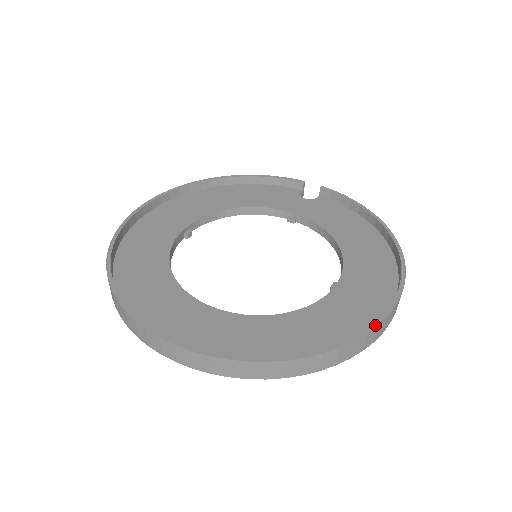
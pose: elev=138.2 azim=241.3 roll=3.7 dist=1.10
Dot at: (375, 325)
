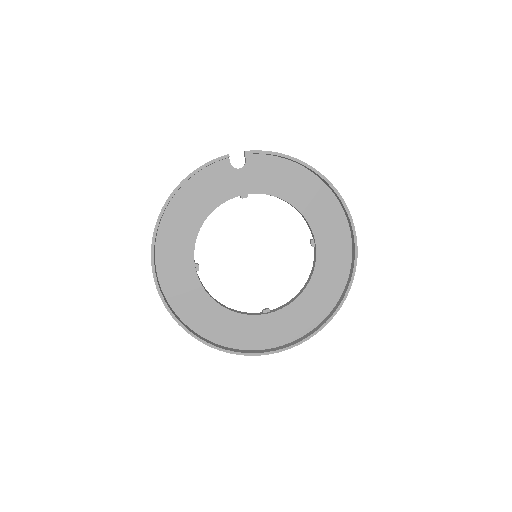
Dot at: (355, 269)
